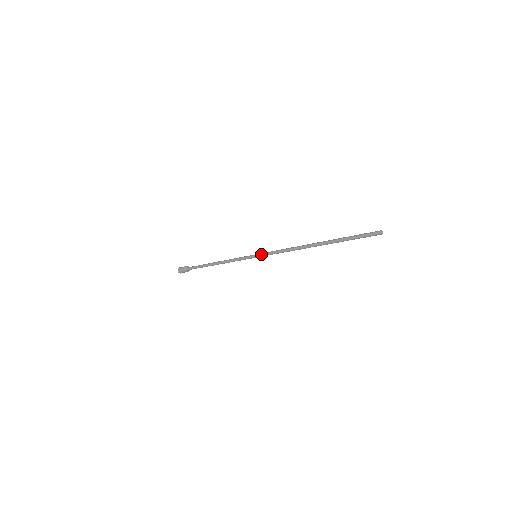
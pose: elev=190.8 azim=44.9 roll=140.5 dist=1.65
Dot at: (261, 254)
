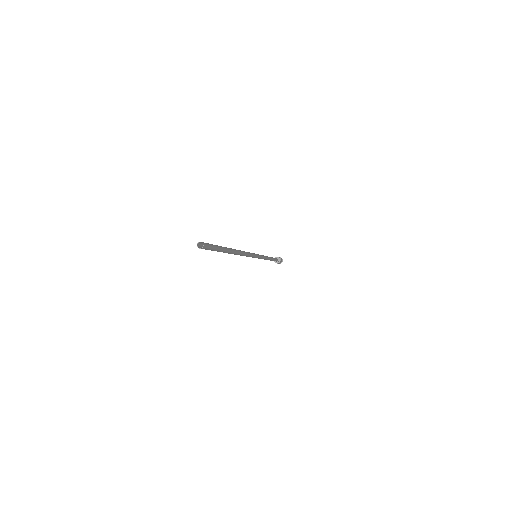
Dot at: occluded
